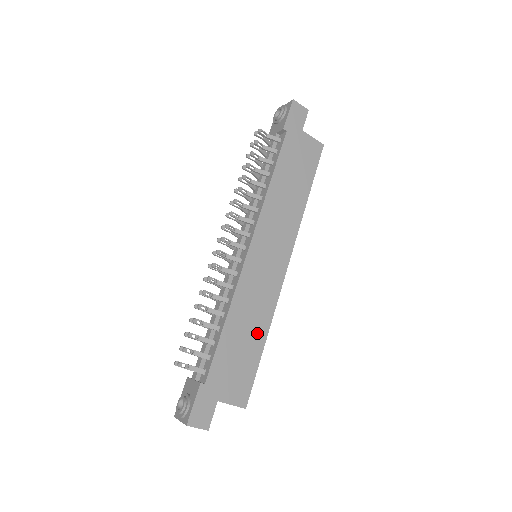
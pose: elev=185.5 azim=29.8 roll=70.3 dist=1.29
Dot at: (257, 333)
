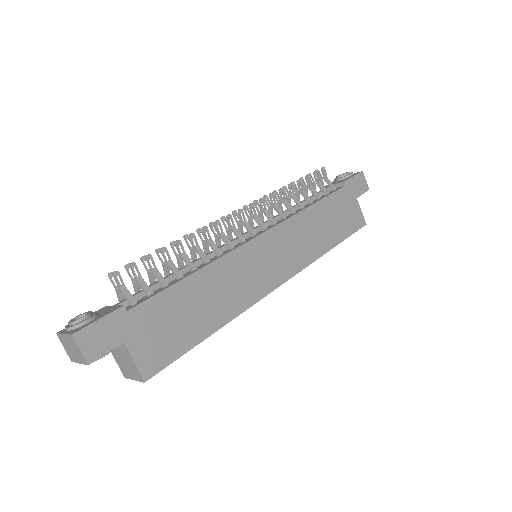
Dot at: (213, 315)
